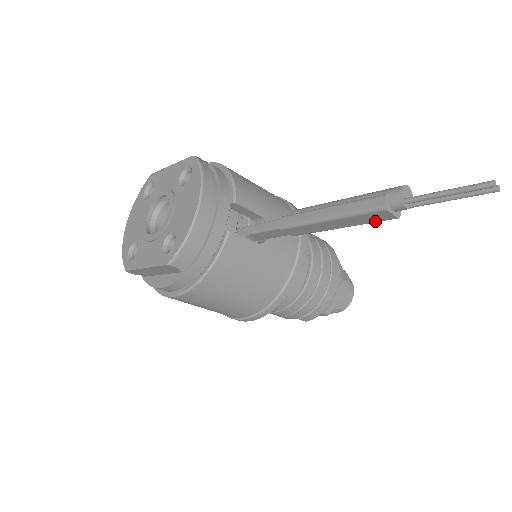
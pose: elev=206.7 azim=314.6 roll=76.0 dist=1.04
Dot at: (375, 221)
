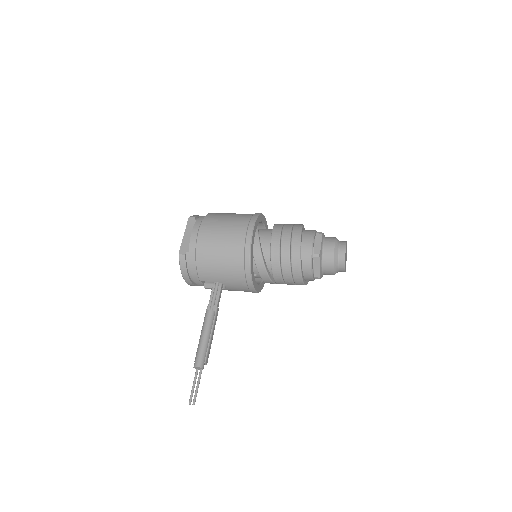
Dot at: occluded
